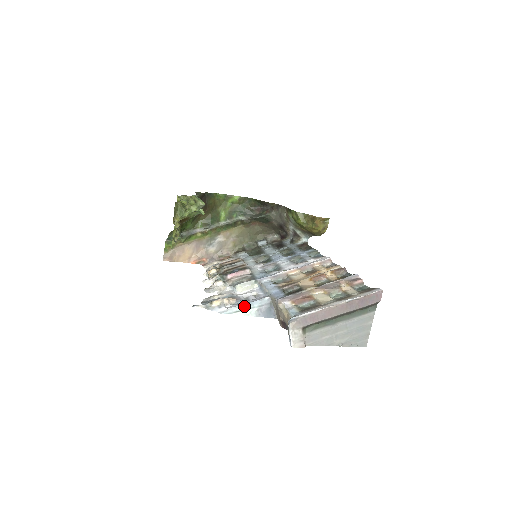
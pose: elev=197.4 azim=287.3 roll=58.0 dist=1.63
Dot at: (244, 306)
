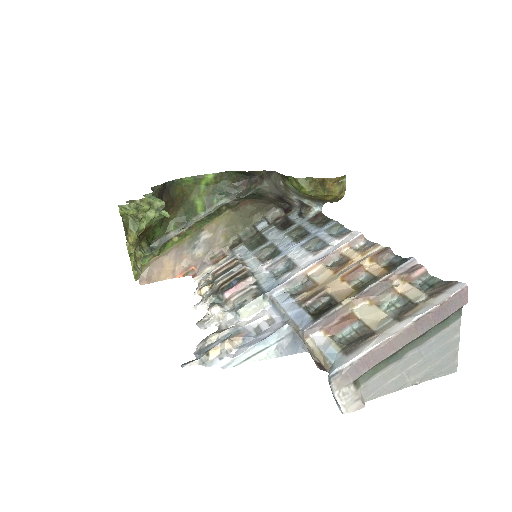
Dot at: (255, 348)
